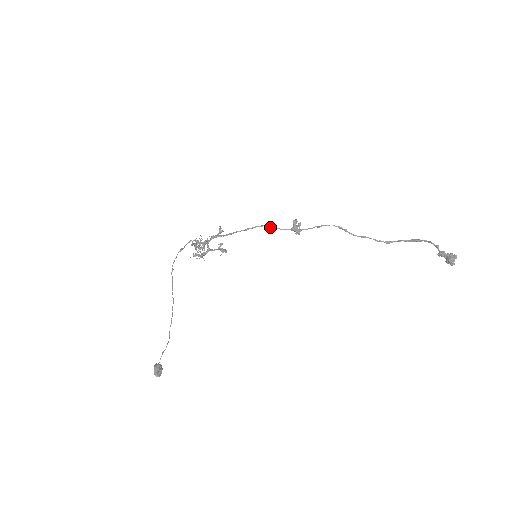
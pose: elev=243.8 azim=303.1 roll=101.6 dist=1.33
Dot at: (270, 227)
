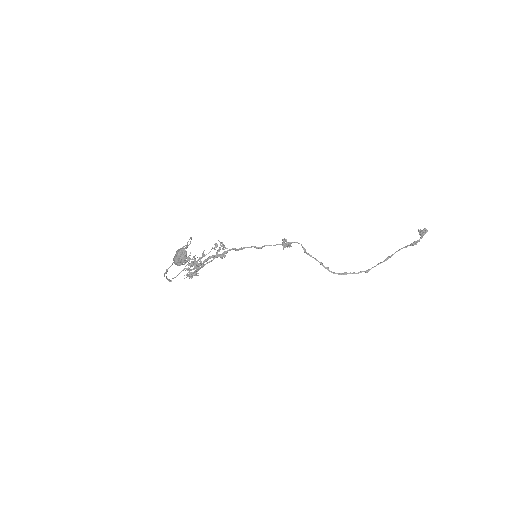
Dot at: (262, 246)
